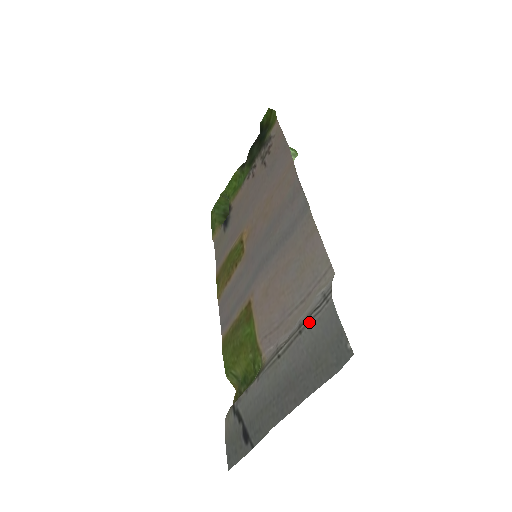
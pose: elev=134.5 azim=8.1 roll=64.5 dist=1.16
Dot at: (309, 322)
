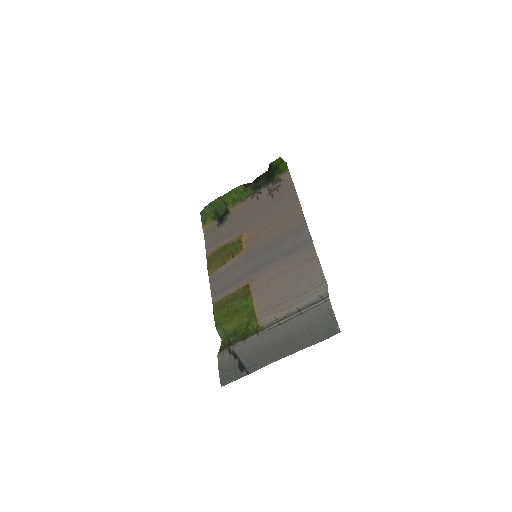
Dot at: (310, 310)
